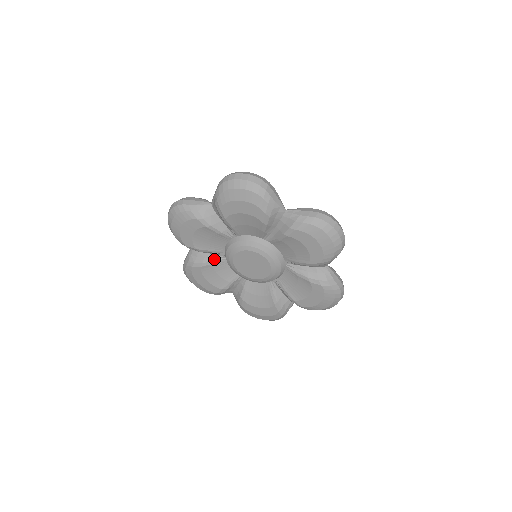
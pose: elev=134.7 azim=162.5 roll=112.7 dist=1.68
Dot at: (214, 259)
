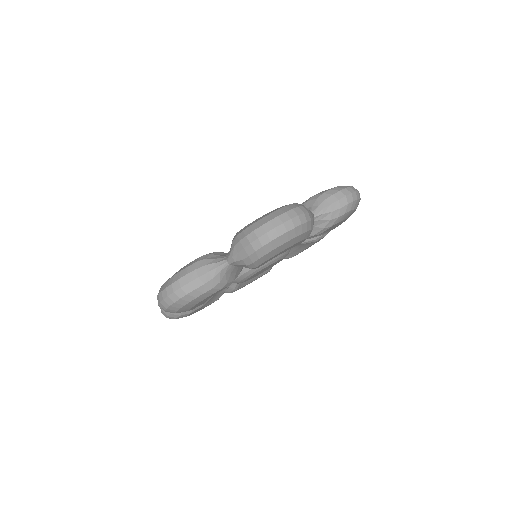
Dot at: occluded
